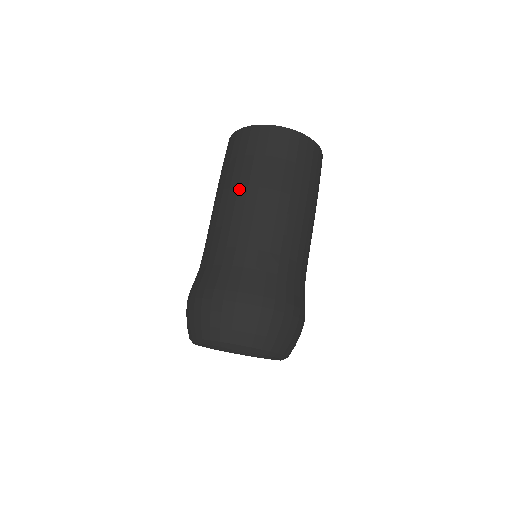
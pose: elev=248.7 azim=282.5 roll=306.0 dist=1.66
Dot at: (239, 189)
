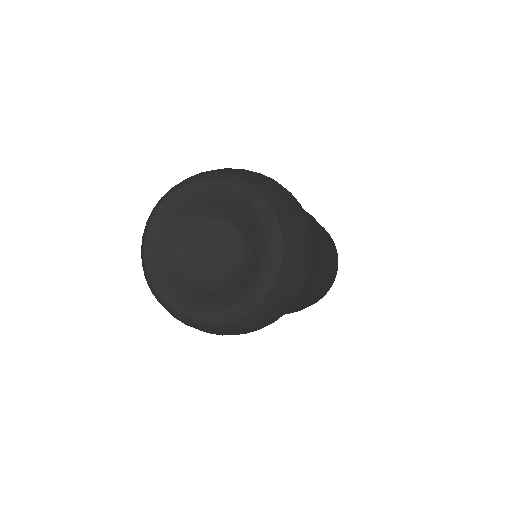
Dot at: occluded
